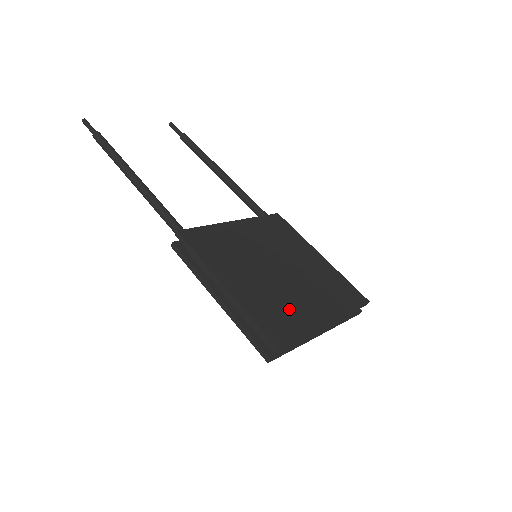
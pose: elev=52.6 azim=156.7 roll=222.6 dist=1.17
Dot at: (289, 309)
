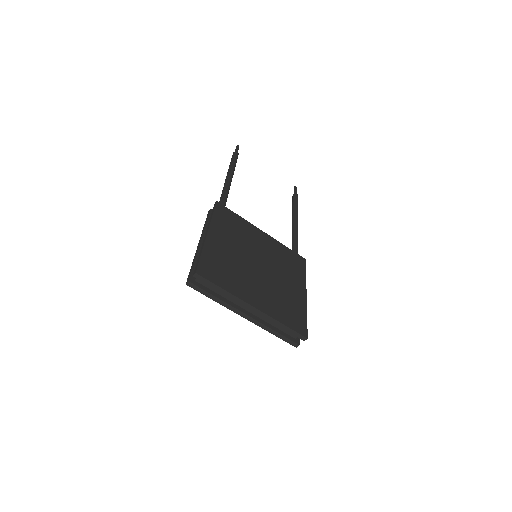
Dot at: (234, 276)
